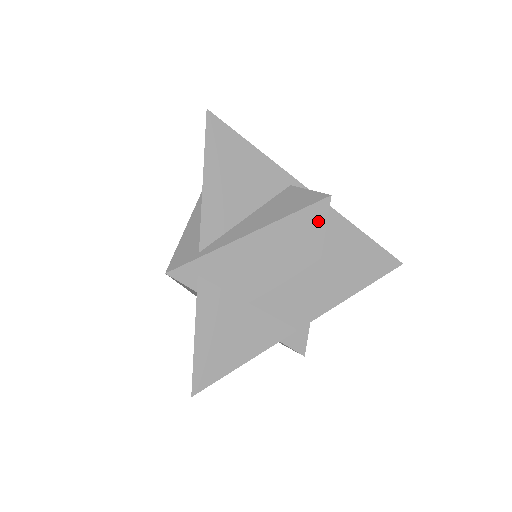
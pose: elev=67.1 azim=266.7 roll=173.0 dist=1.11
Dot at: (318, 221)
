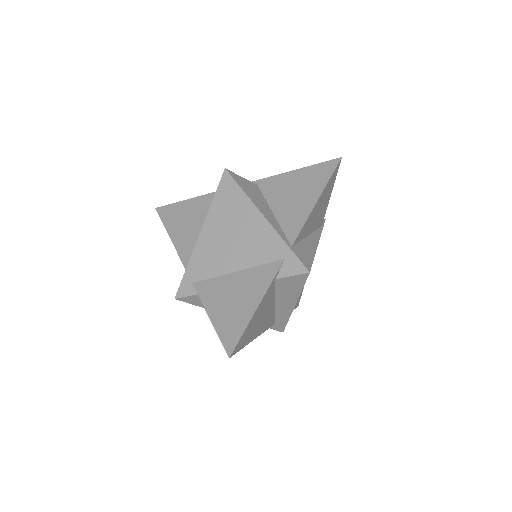
Dot at: (231, 187)
